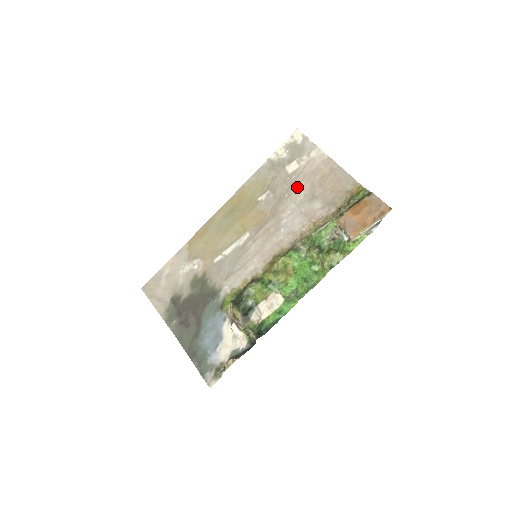
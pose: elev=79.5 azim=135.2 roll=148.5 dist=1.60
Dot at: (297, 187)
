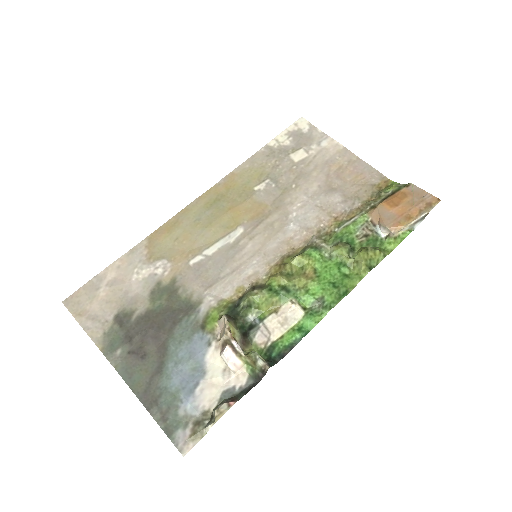
Dot at: (307, 177)
